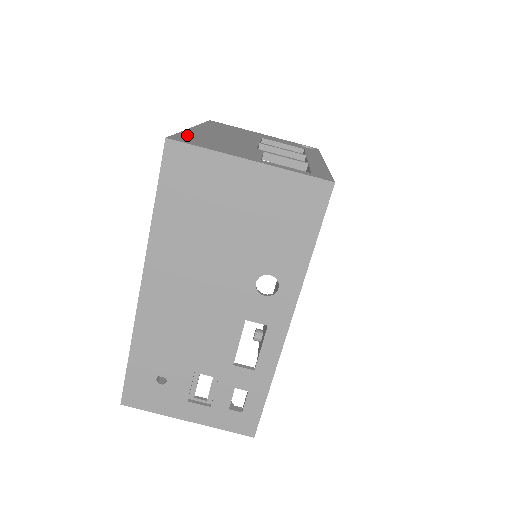
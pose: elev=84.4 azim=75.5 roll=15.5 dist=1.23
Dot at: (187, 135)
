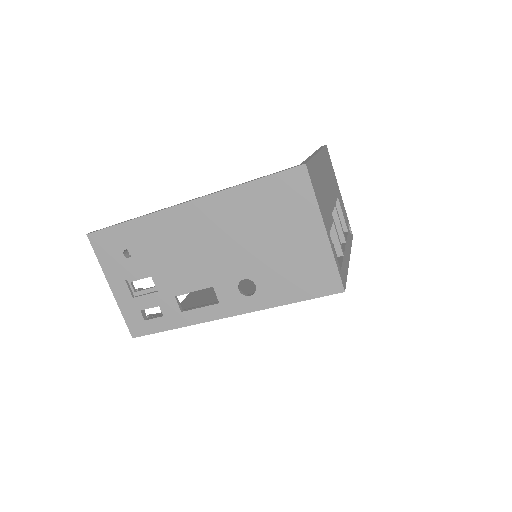
Dot at: (314, 166)
